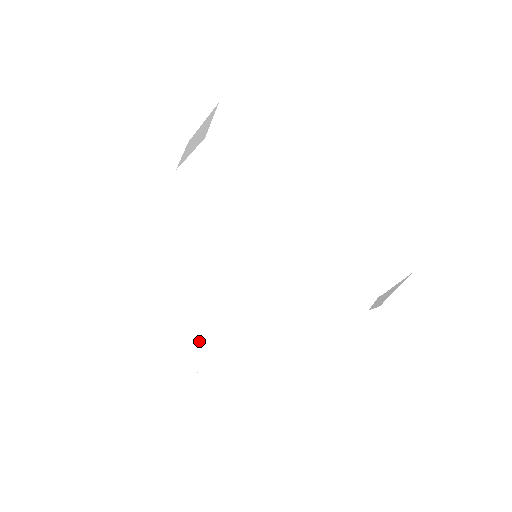
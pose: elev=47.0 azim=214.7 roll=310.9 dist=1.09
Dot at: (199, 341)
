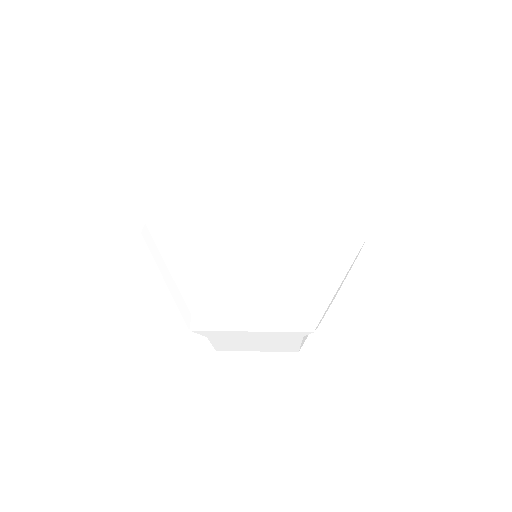
Dot at: occluded
